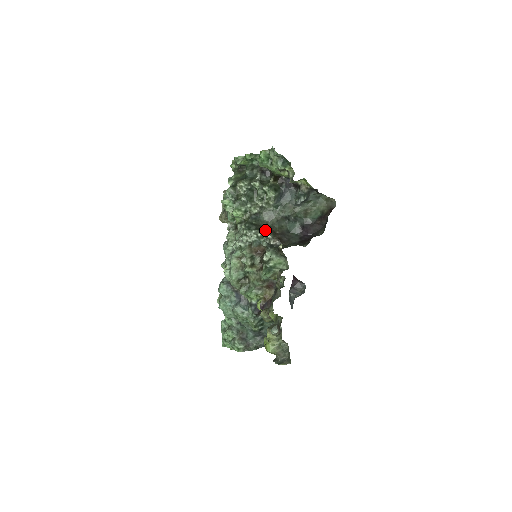
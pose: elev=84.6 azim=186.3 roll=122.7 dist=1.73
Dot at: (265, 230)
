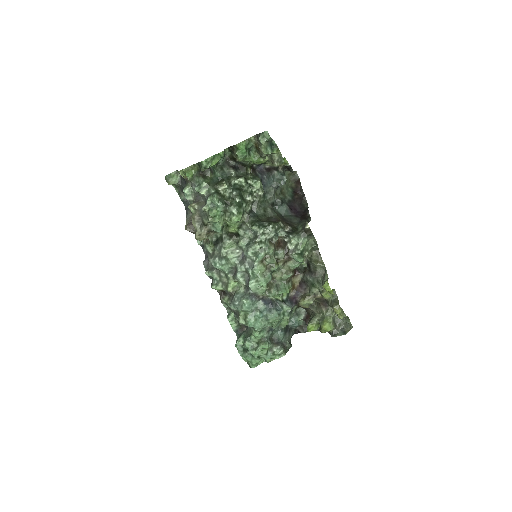
Dot at: (273, 221)
